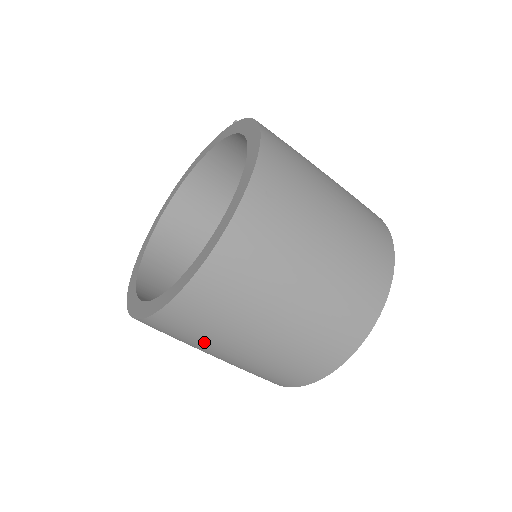
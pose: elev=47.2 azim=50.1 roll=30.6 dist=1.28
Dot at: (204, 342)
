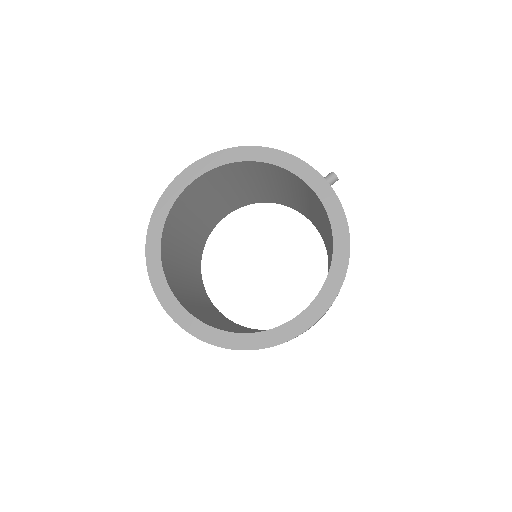
Dot at: occluded
